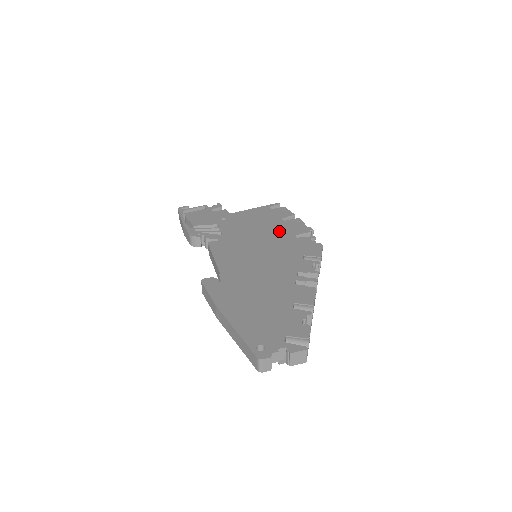
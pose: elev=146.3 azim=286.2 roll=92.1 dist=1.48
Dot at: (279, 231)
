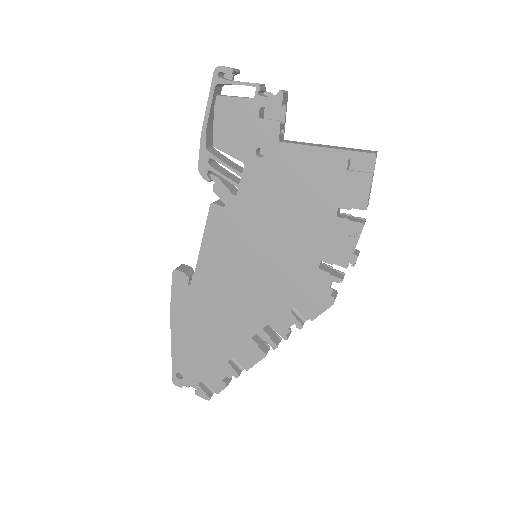
Dot at: (308, 239)
